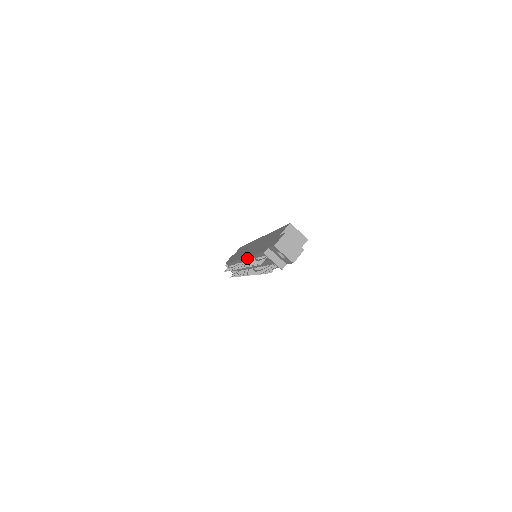
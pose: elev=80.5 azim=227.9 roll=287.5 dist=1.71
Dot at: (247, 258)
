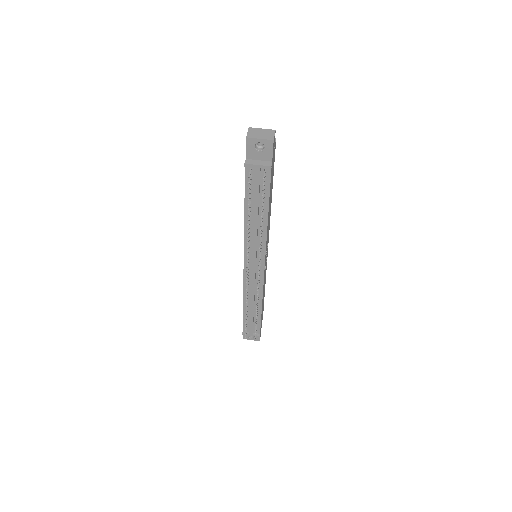
Dot at: (245, 243)
